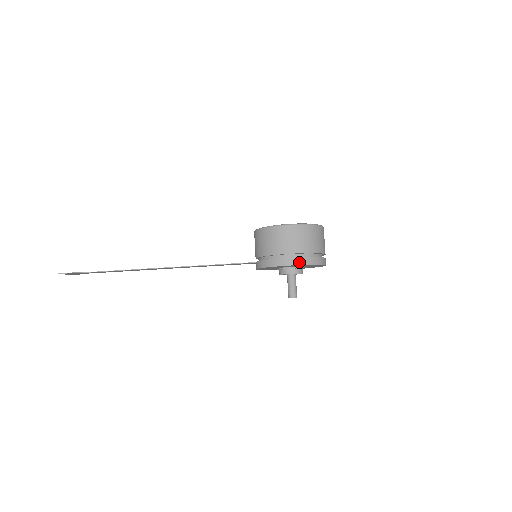
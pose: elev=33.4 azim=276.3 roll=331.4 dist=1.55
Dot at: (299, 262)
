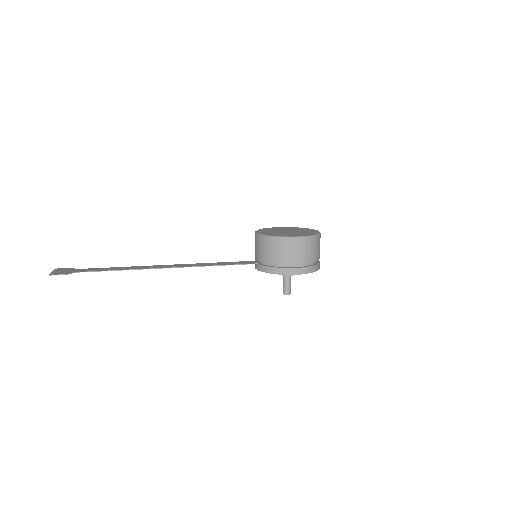
Dot at: (304, 271)
